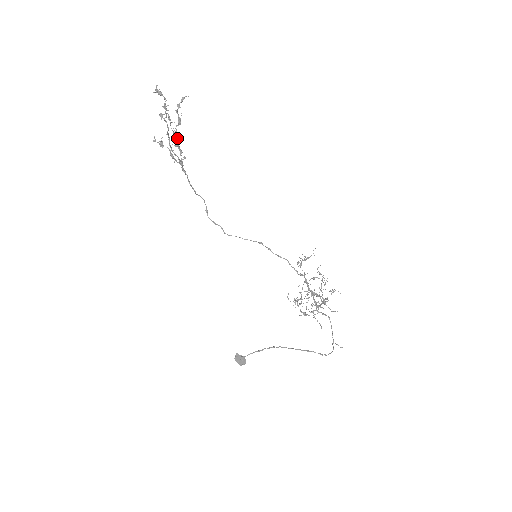
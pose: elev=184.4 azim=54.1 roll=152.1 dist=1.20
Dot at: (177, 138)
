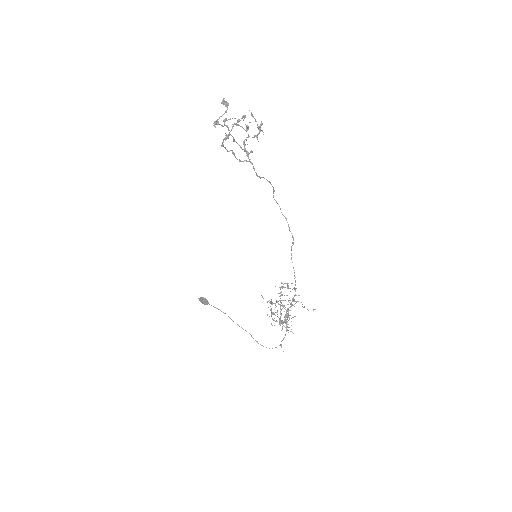
Dot at: (225, 147)
